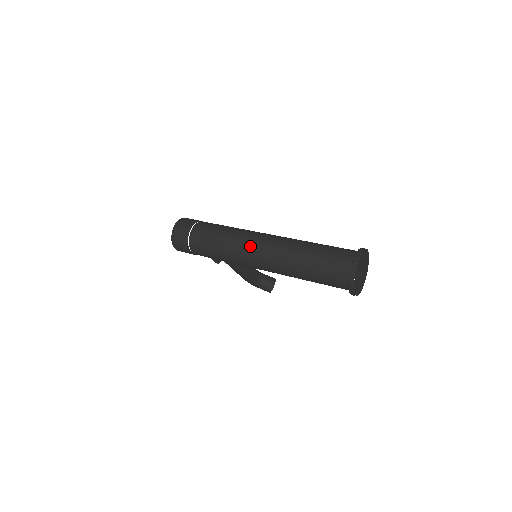
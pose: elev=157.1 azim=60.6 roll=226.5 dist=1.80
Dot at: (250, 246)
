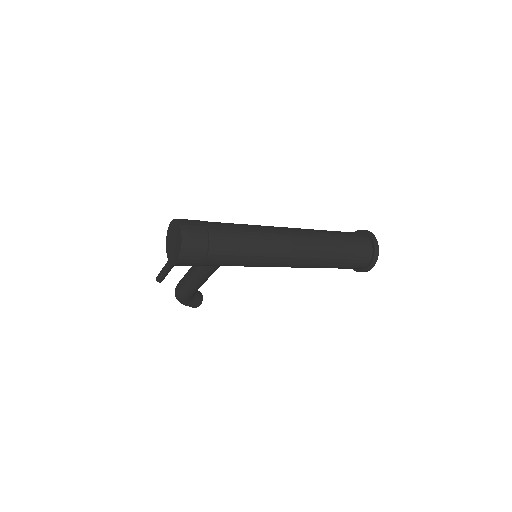
Dot at: (286, 241)
